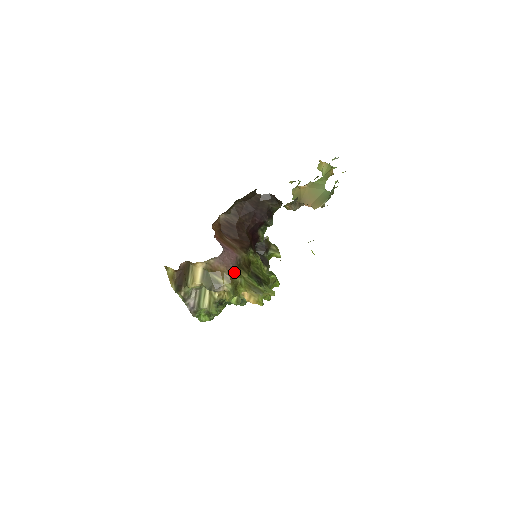
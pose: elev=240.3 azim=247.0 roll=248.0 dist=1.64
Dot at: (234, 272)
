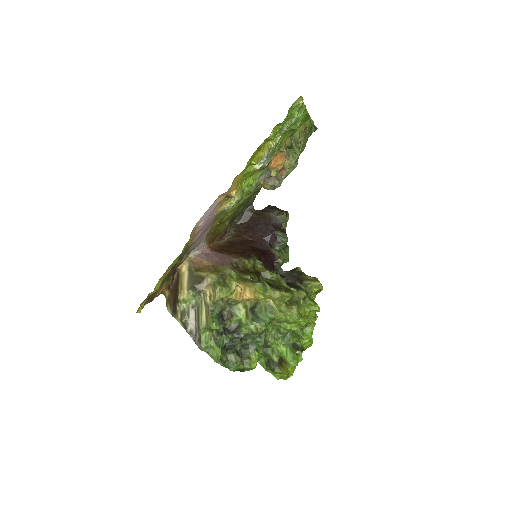
Dot at: (222, 267)
